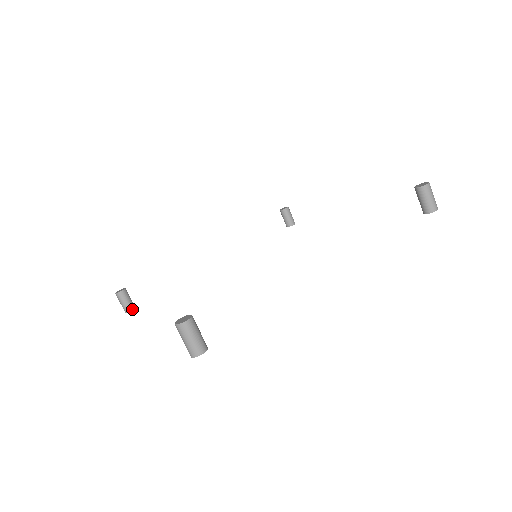
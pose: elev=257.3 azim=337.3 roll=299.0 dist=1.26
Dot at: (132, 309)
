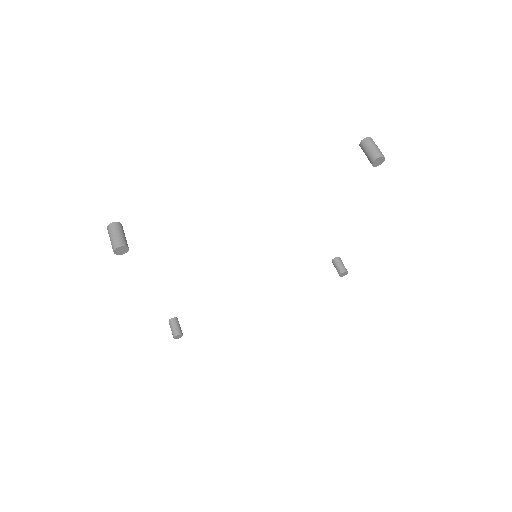
Dot at: (178, 334)
